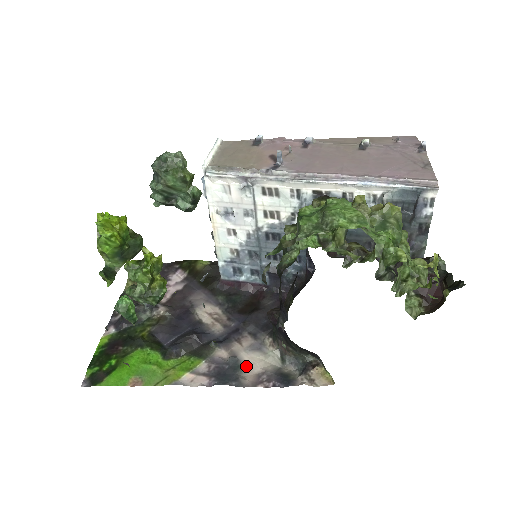
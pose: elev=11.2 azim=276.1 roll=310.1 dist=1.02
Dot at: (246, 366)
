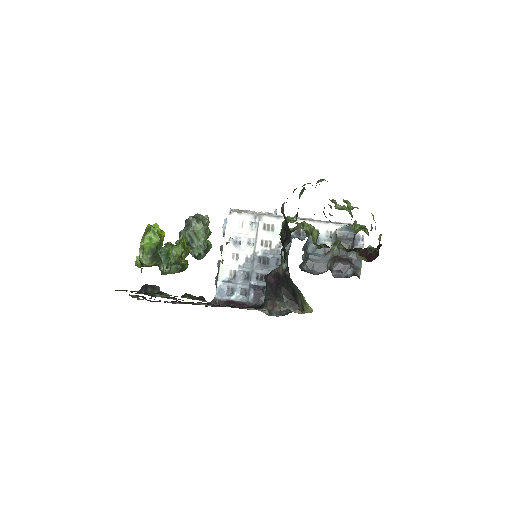
Dot at: (245, 308)
